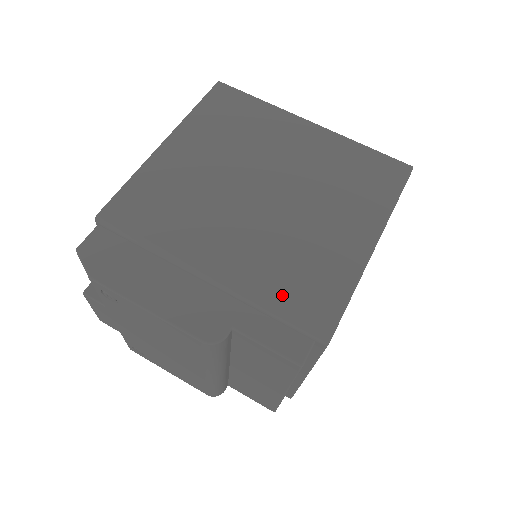
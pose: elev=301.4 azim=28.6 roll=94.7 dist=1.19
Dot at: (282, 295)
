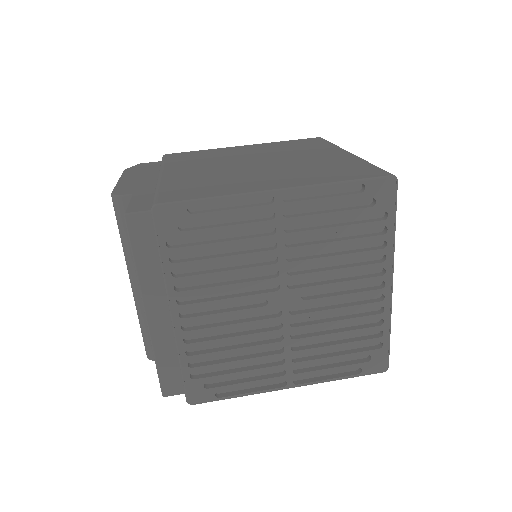
Dot at: (174, 187)
